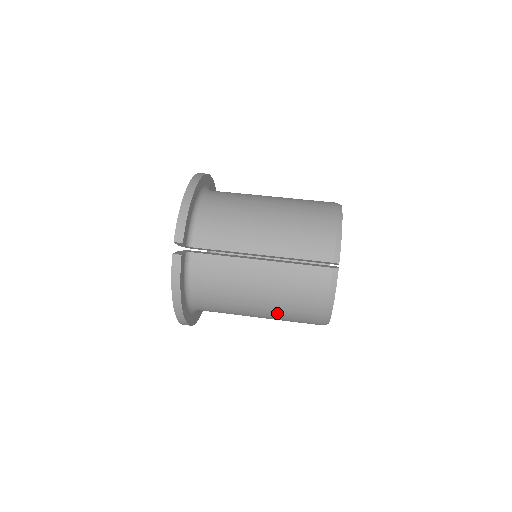
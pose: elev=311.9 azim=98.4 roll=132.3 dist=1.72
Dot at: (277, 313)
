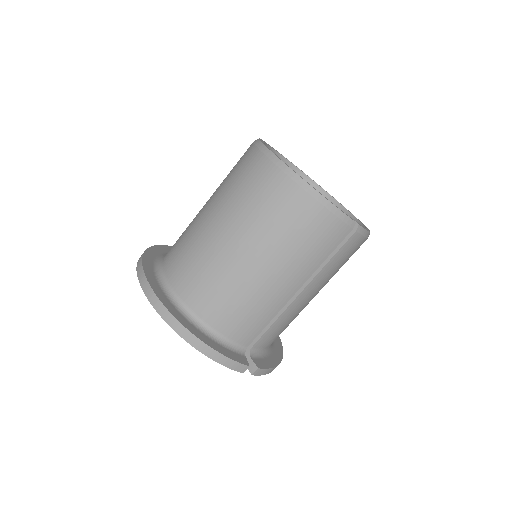
Dot at: occluded
